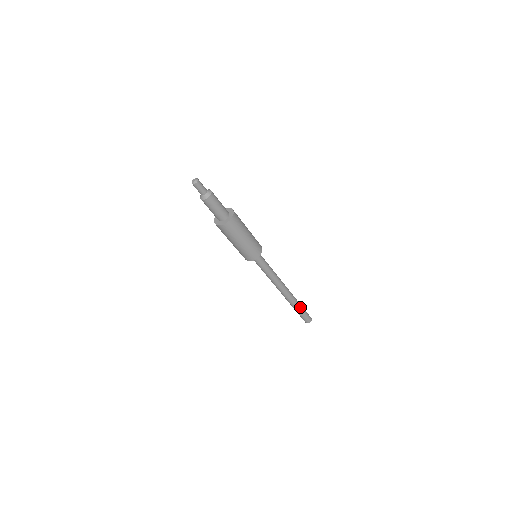
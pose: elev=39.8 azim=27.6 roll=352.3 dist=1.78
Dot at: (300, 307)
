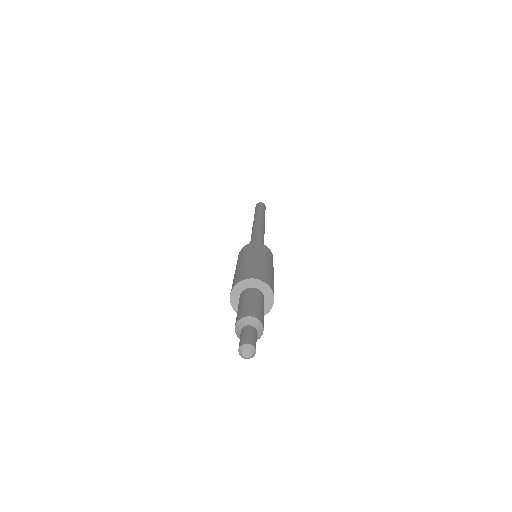
Dot at: occluded
